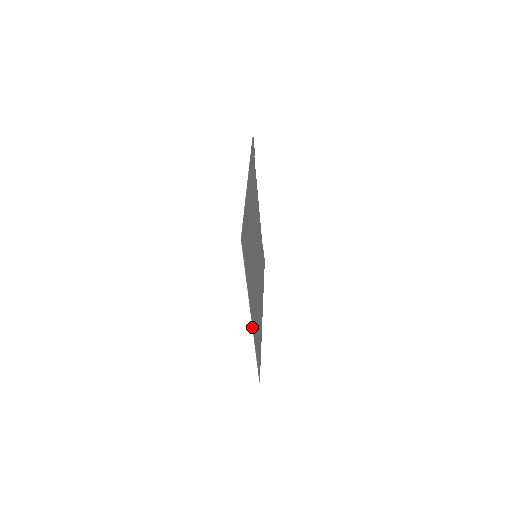
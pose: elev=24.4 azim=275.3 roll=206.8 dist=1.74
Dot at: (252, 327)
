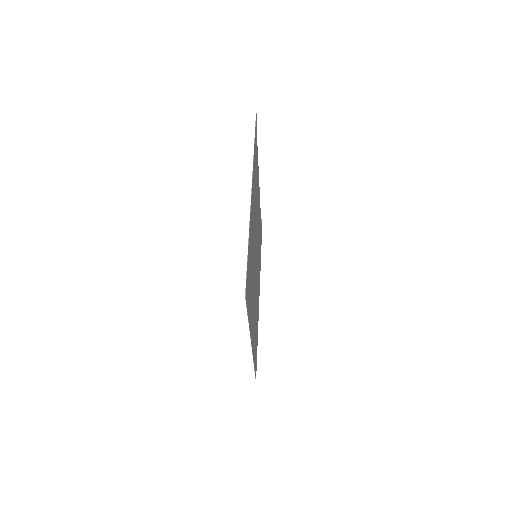
Dot at: (252, 350)
